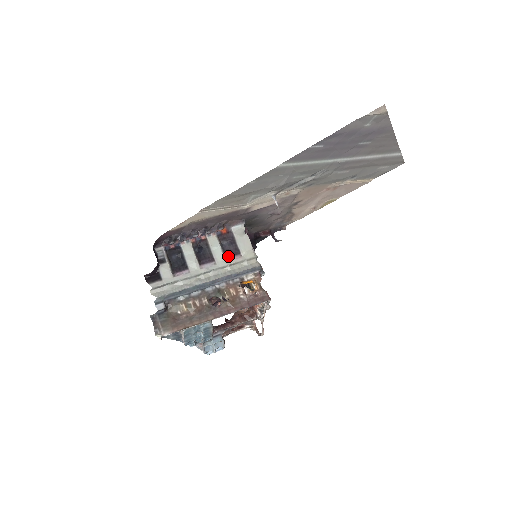
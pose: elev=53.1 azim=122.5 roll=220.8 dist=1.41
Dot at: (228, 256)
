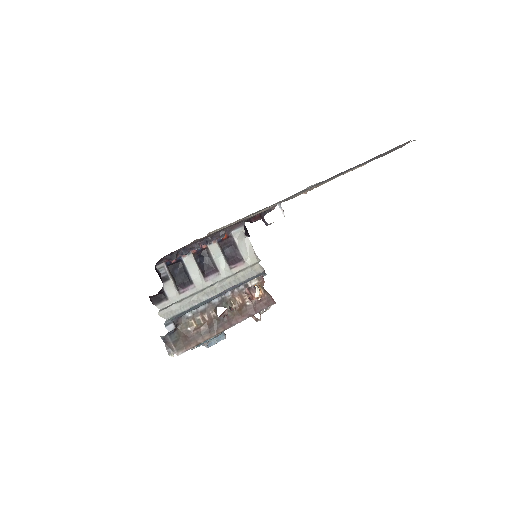
Dot at: (231, 264)
